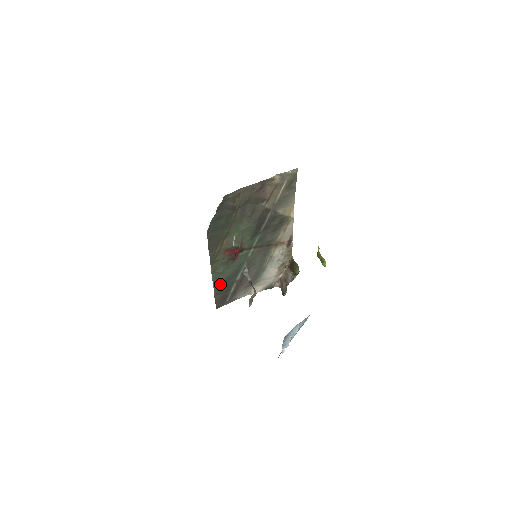
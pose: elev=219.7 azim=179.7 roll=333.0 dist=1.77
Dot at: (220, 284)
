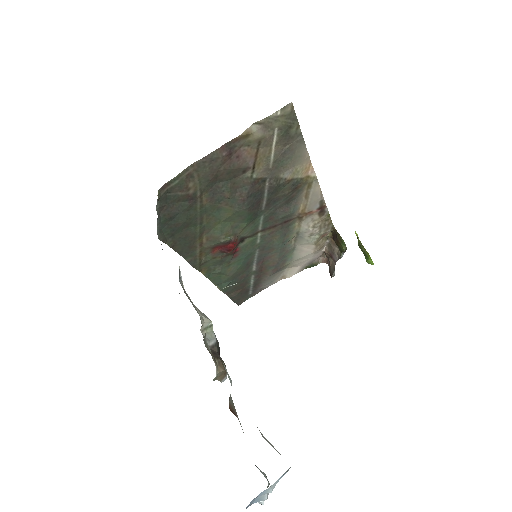
Dot at: (227, 283)
